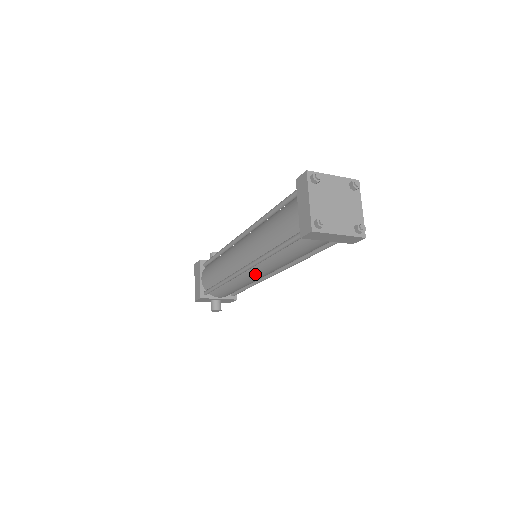
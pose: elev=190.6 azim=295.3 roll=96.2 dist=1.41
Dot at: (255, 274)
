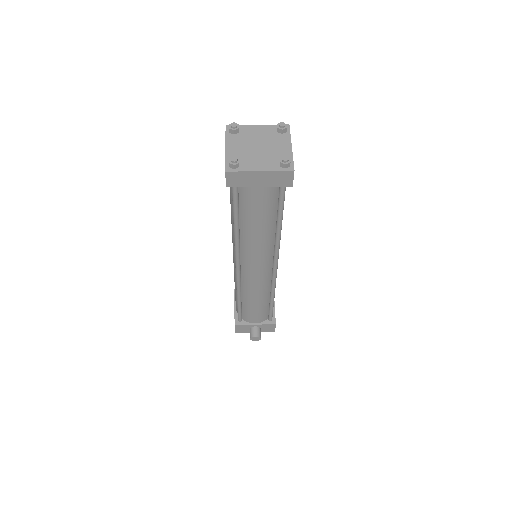
Dot at: (251, 270)
